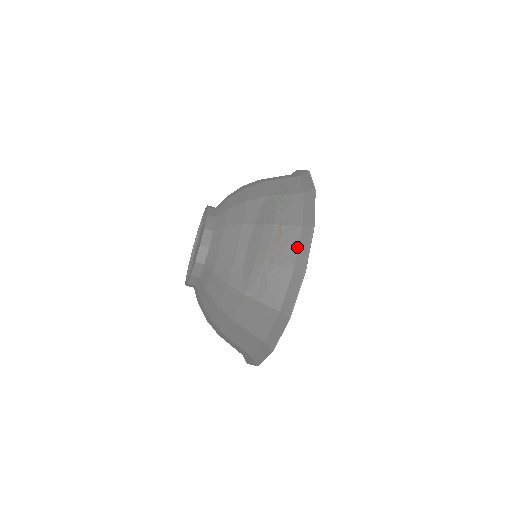
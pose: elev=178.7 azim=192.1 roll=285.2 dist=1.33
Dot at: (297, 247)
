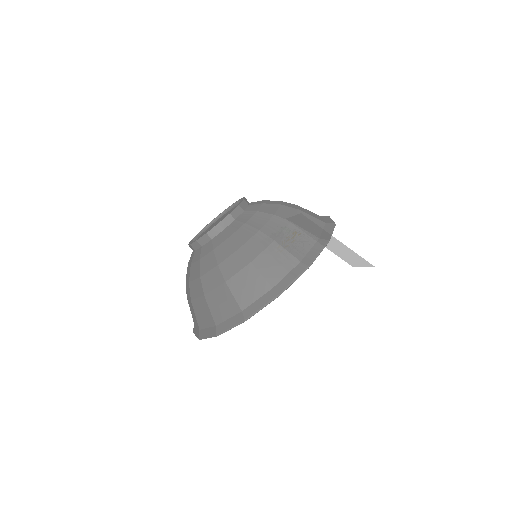
Dot at: (322, 230)
